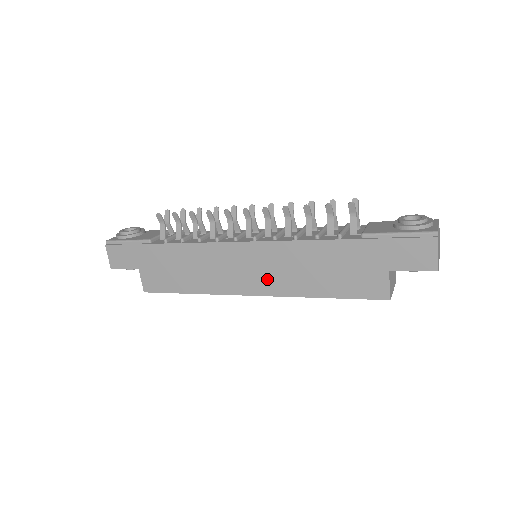
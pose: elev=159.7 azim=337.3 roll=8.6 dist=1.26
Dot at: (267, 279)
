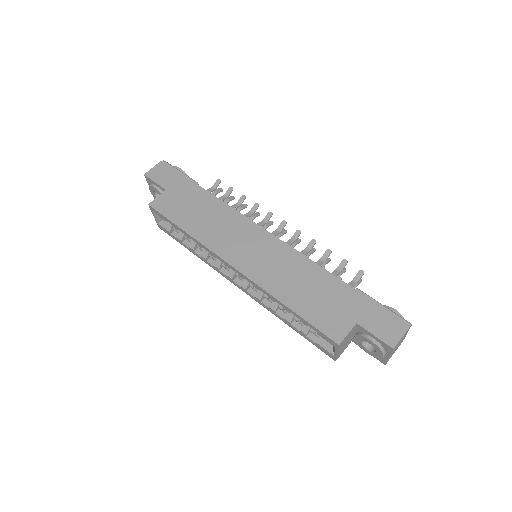
Dot at: (258, 264)
